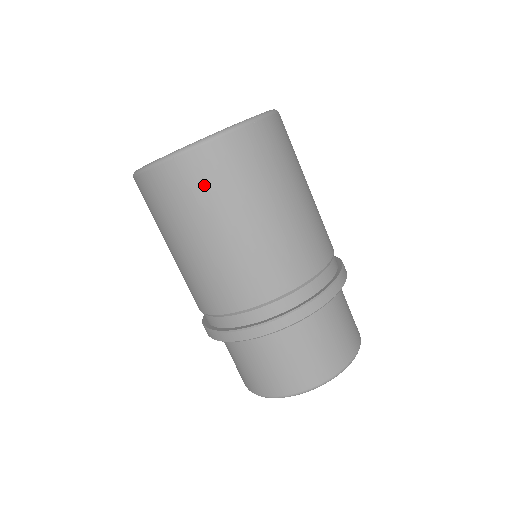
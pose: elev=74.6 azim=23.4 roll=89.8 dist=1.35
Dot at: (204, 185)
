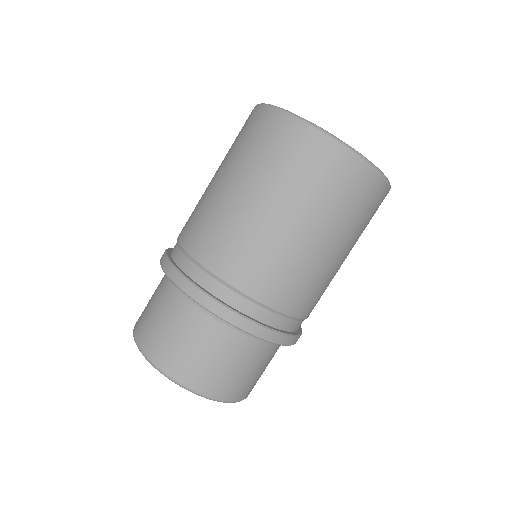
Dot at: (303, 166)
